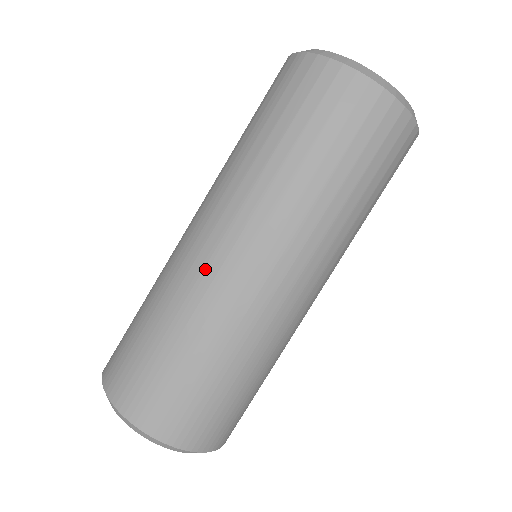
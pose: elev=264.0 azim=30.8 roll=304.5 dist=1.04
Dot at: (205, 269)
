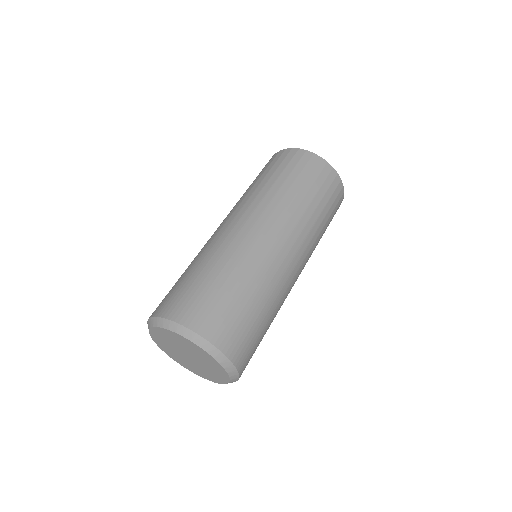
Dot at: (217, 235)
